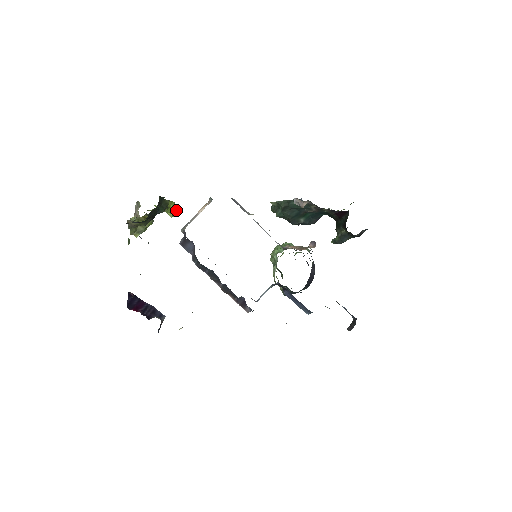
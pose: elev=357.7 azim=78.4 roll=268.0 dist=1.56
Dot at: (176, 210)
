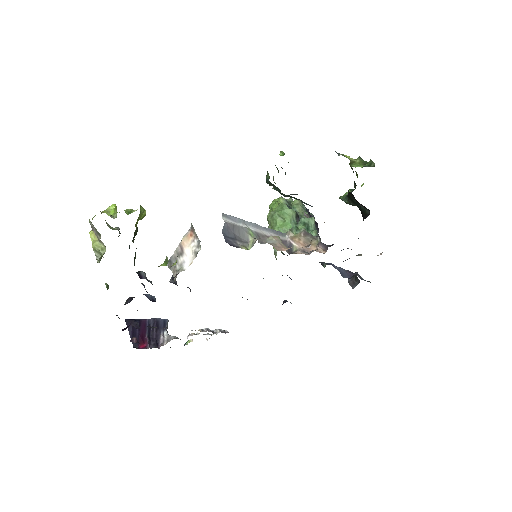
Dot at: (144, 213)
